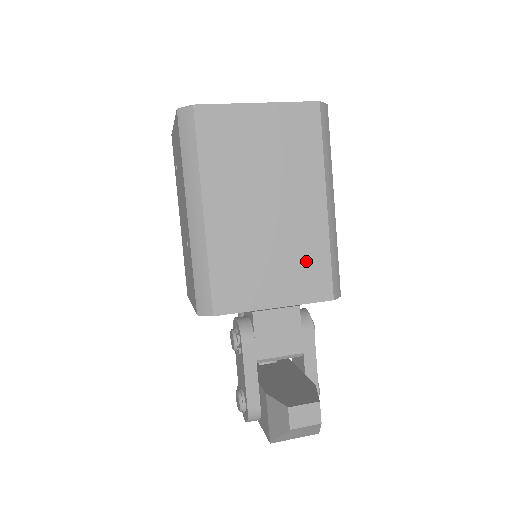
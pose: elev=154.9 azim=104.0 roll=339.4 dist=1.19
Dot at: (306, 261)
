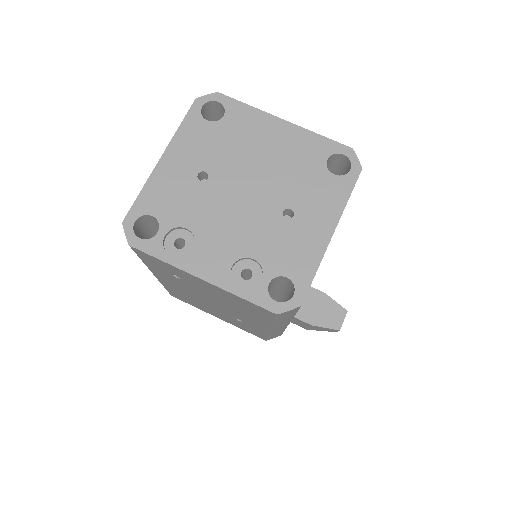
Dot at: occluded
